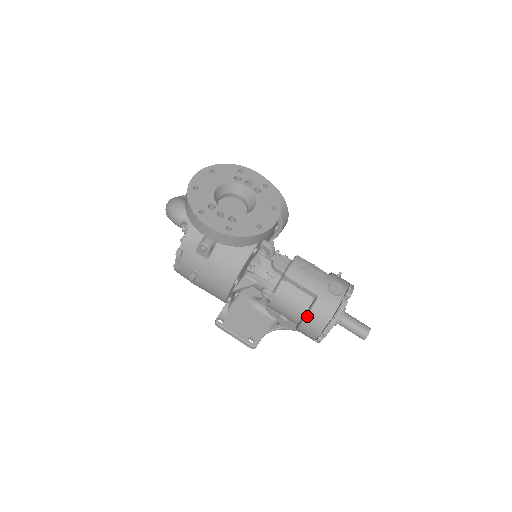
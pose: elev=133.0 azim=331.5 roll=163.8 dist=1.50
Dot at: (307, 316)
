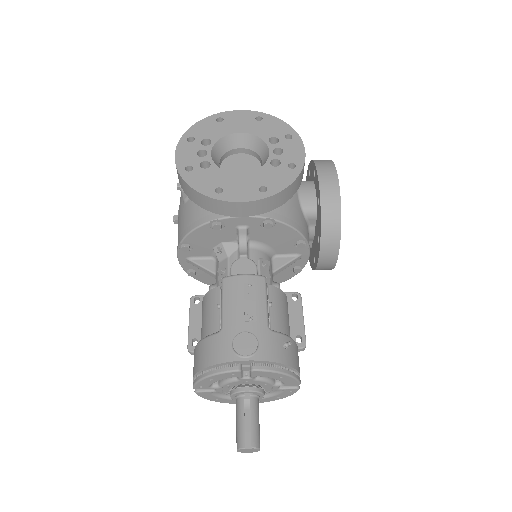
Dot at: (197, 343)
